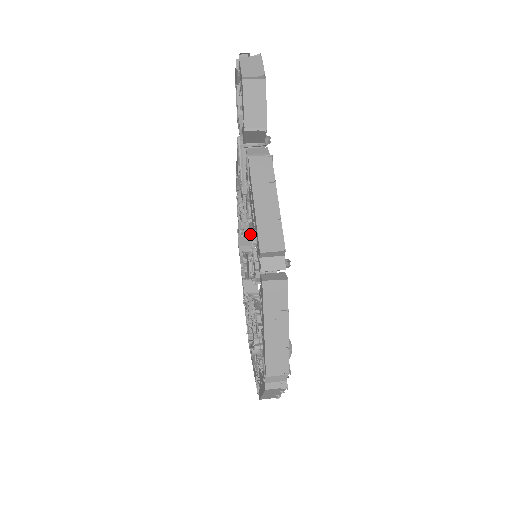
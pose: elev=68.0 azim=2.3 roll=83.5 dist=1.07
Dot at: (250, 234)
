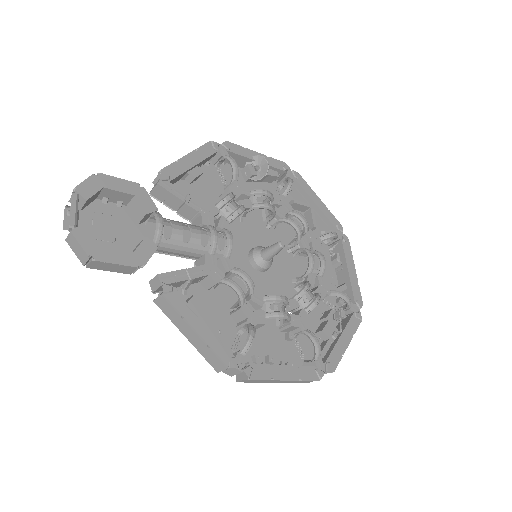
Dot at: (246, 213)
